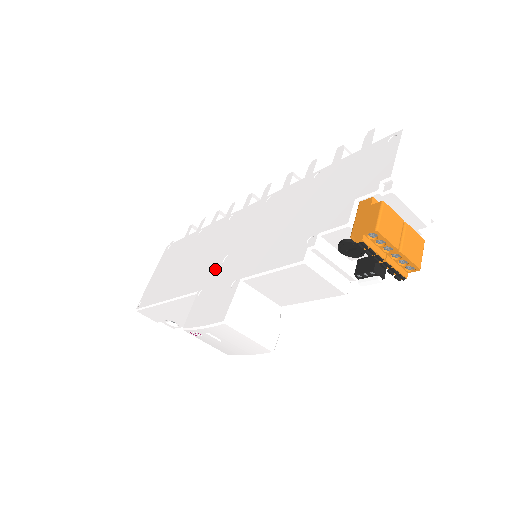
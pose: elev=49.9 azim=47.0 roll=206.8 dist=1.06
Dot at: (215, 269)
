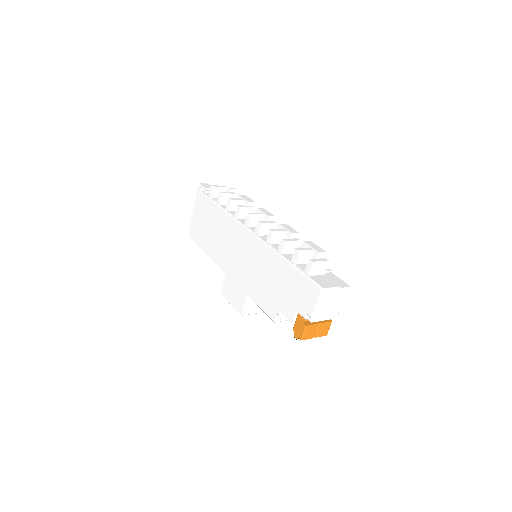
Dot at: (233, 267)
